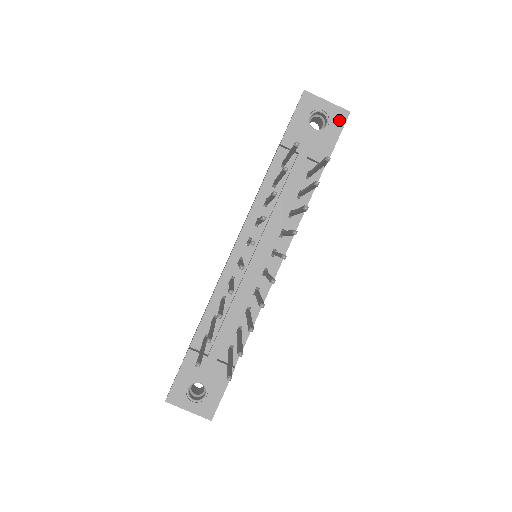
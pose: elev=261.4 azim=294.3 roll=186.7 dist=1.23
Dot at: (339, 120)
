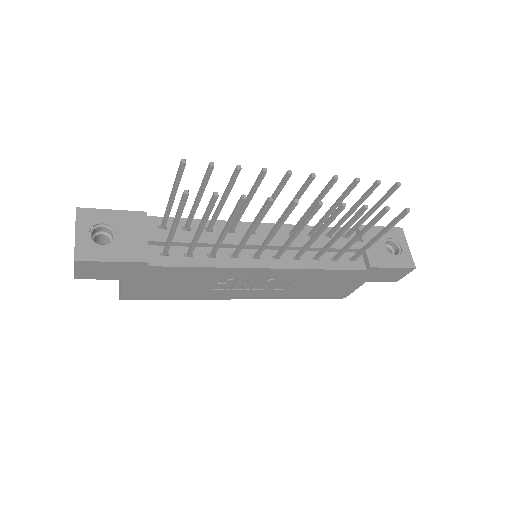
Dot at: (405, 262)
